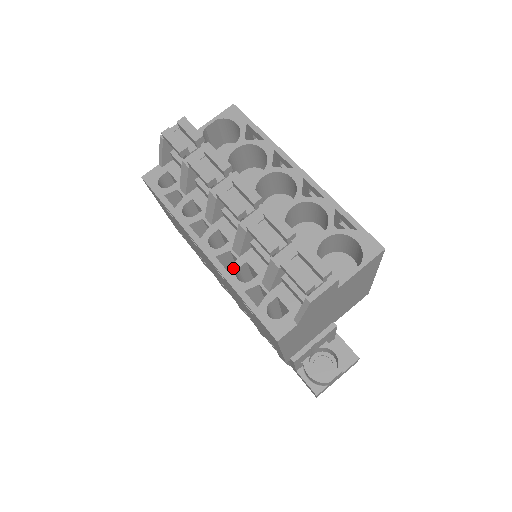
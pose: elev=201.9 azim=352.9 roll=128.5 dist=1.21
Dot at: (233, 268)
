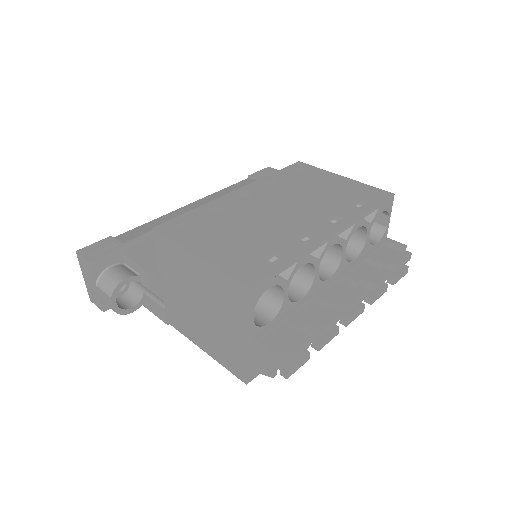
Dot at: occluded
